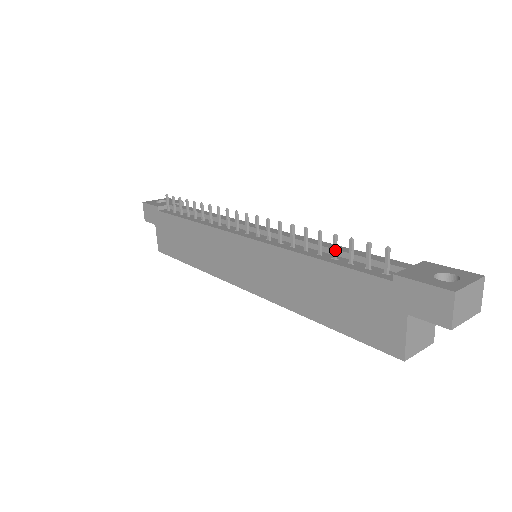
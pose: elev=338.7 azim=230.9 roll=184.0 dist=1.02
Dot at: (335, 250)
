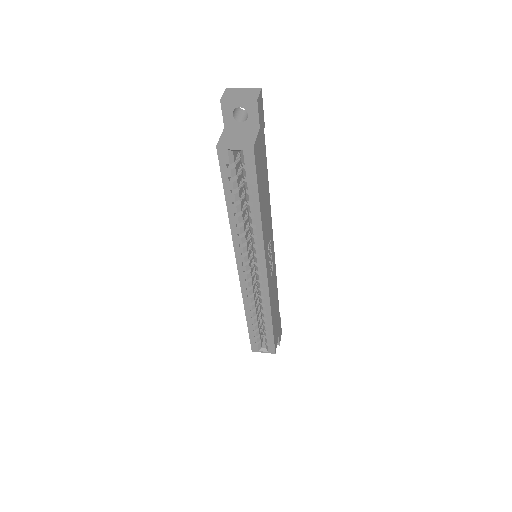
Dot at: occluded
